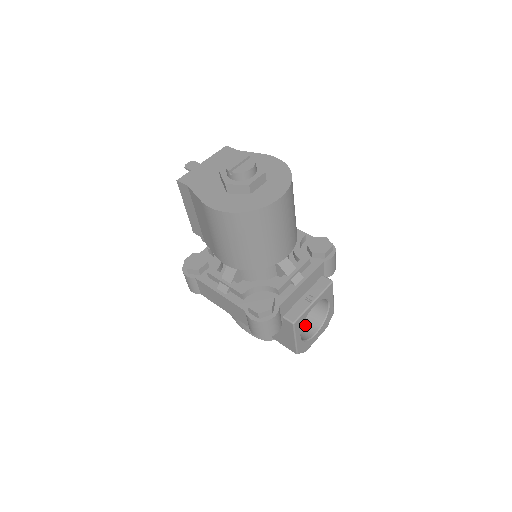
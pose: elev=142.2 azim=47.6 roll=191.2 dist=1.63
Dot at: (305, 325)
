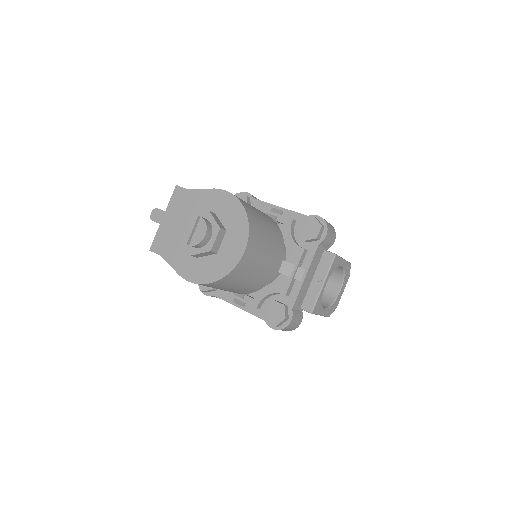
Dot at: (328, 284)
